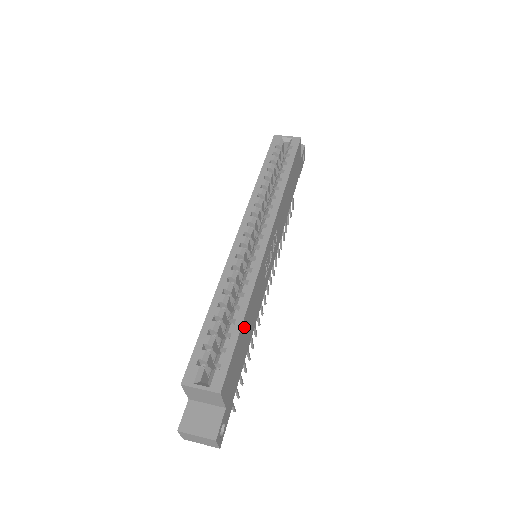
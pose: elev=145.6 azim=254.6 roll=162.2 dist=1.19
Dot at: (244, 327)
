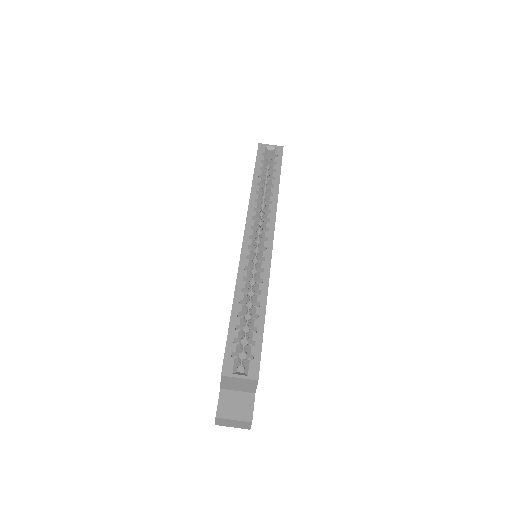
Dot at: occluded
